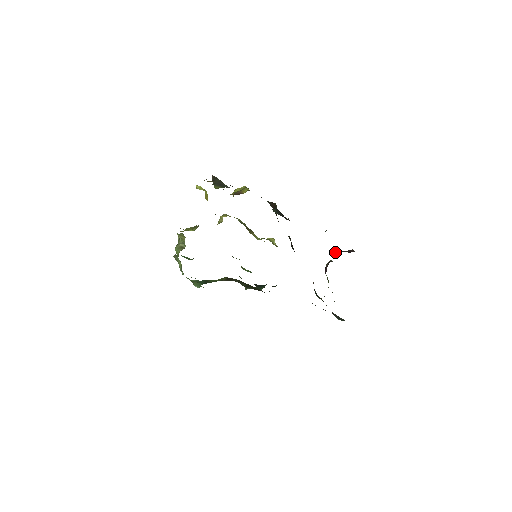
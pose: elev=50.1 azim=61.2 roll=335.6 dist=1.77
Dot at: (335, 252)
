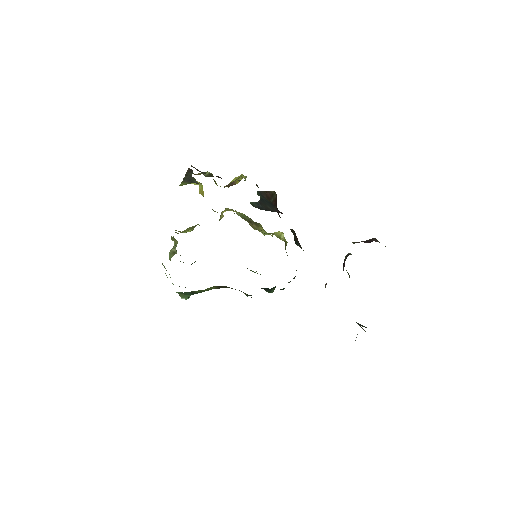
Dot at: occluded
